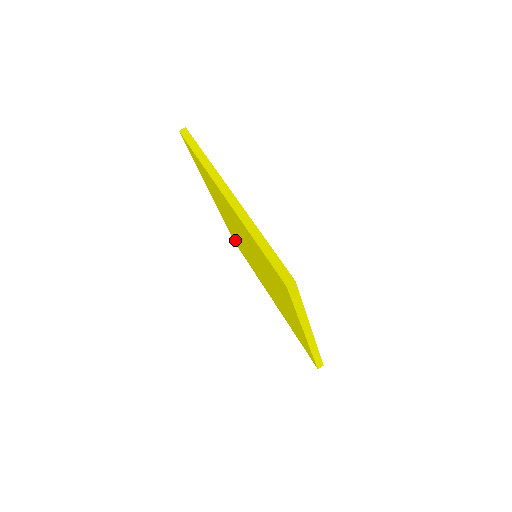
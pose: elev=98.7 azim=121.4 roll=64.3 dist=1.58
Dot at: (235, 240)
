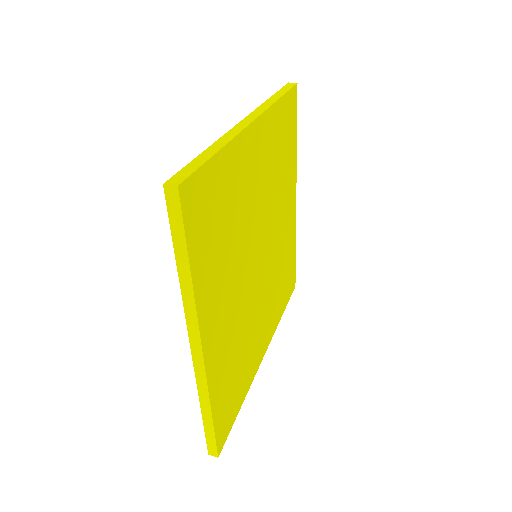
Dot at: occluded
